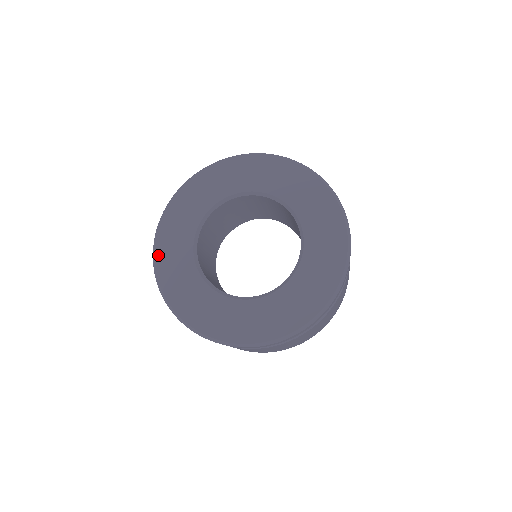
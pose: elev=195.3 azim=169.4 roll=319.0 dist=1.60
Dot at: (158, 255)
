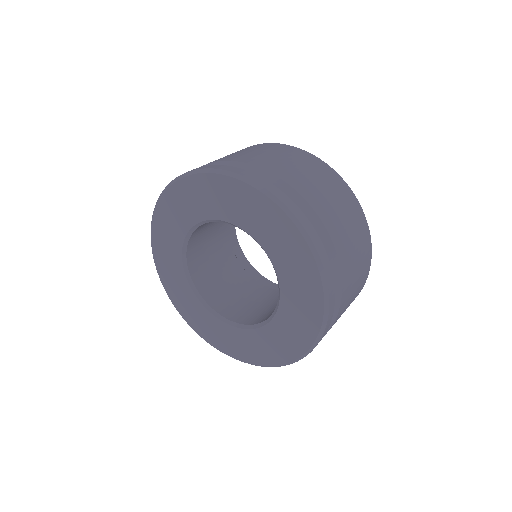
Dot at: (174, 188)
